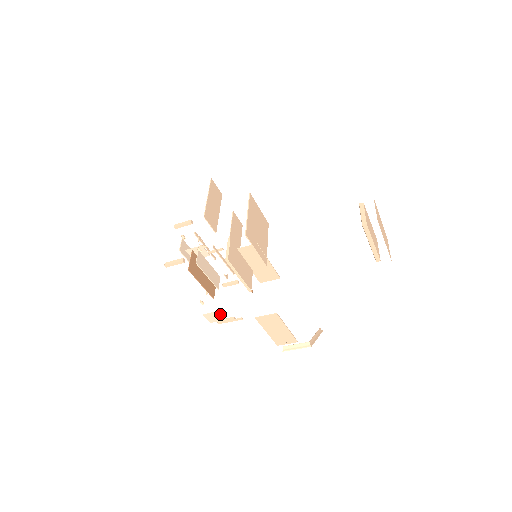
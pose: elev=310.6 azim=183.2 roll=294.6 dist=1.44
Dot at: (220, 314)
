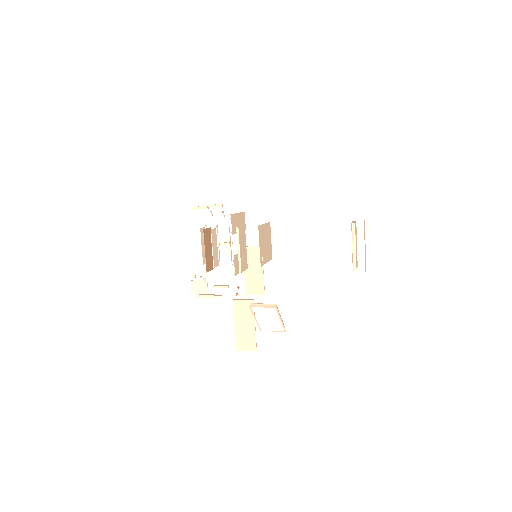
Dot at: (206, 285)
